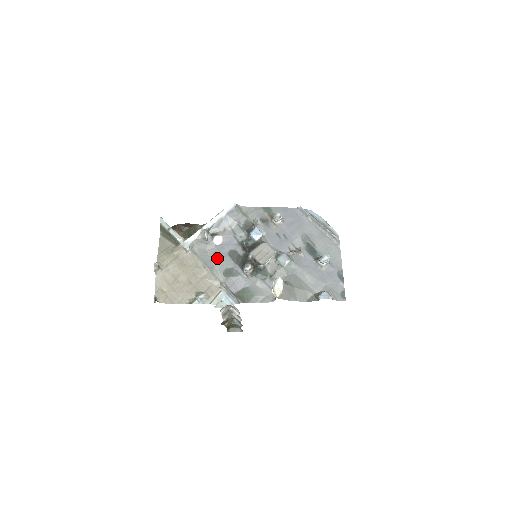
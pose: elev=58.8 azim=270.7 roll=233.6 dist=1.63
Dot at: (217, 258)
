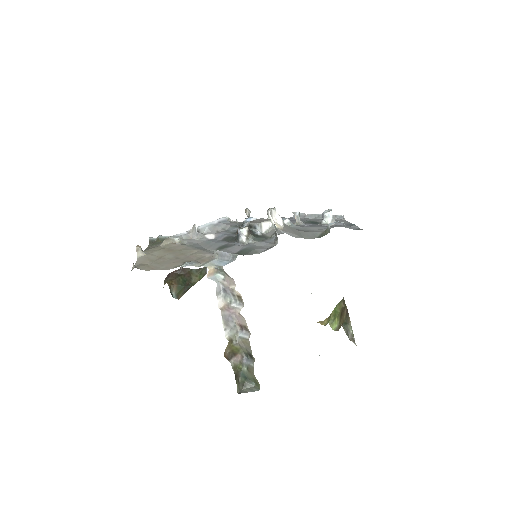
Dot at: (209, 245)
